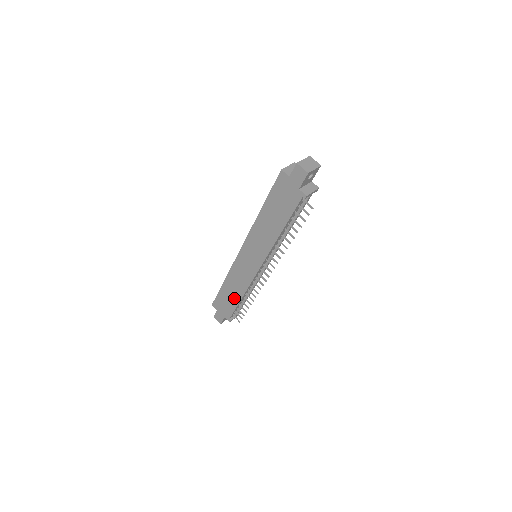
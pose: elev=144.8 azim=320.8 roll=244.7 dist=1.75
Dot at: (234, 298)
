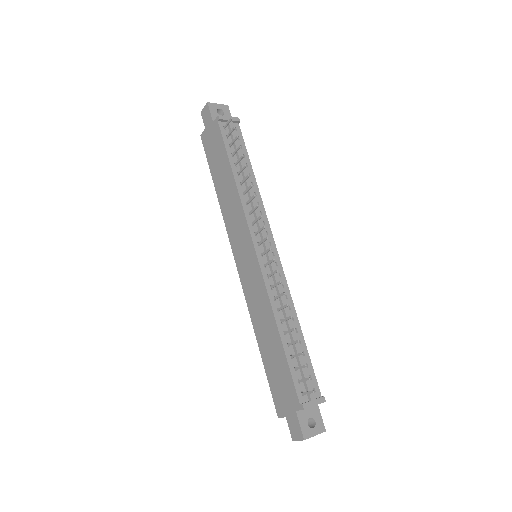
Dot at: (276, 348)
